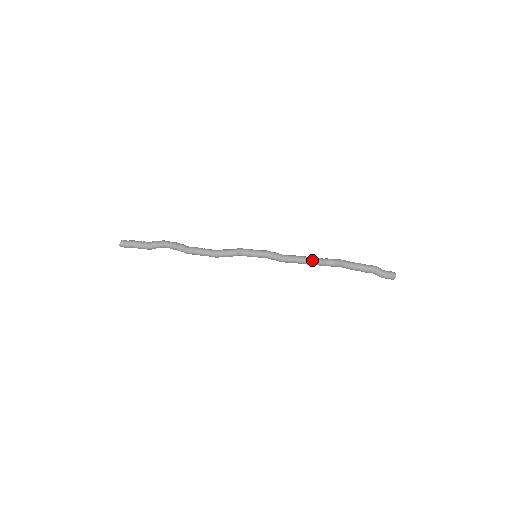
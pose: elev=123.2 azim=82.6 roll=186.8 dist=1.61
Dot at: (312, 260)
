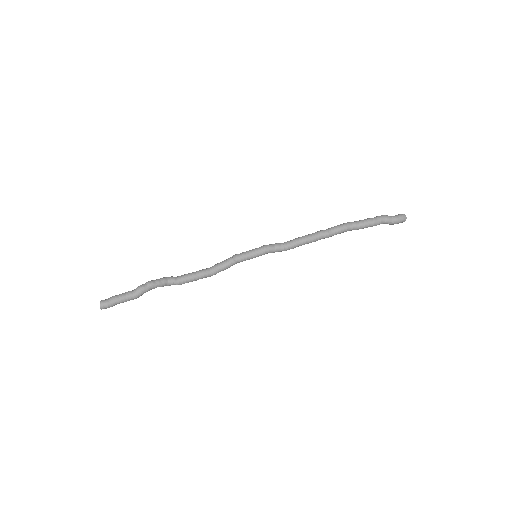
Dot at: (316, 236)
